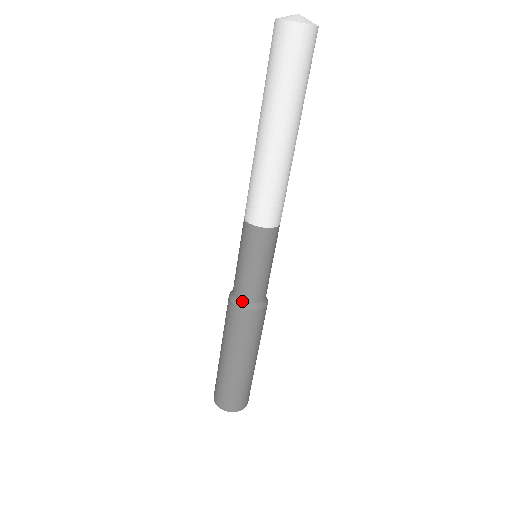
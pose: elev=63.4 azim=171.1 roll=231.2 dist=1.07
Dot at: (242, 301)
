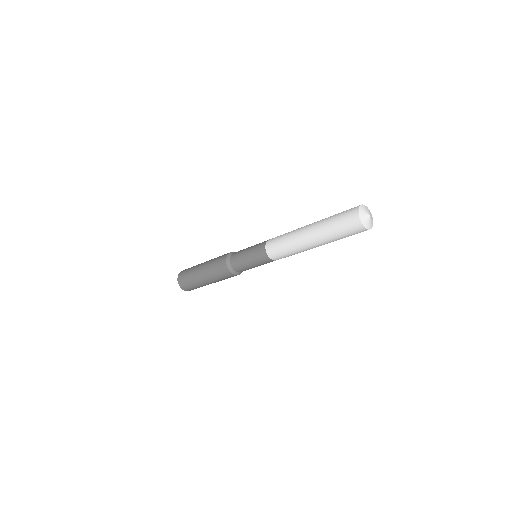
Dot at: (235, 270)
